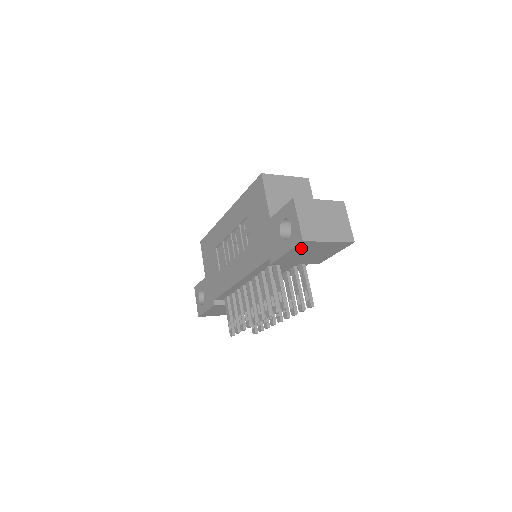
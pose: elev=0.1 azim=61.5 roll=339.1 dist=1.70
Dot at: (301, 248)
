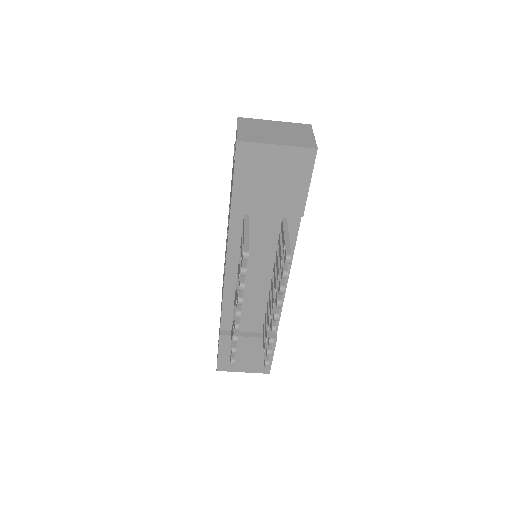
Dot at: (247, 163)
